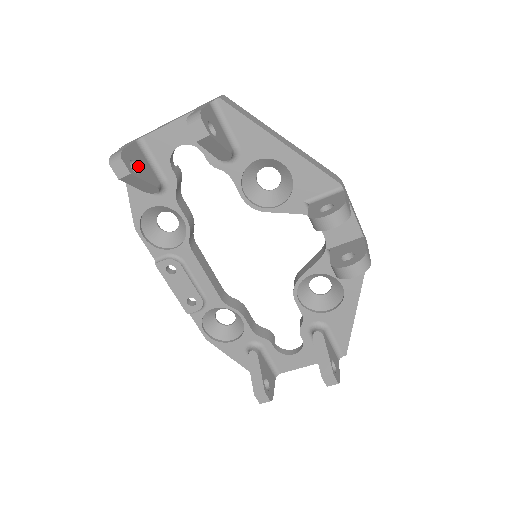
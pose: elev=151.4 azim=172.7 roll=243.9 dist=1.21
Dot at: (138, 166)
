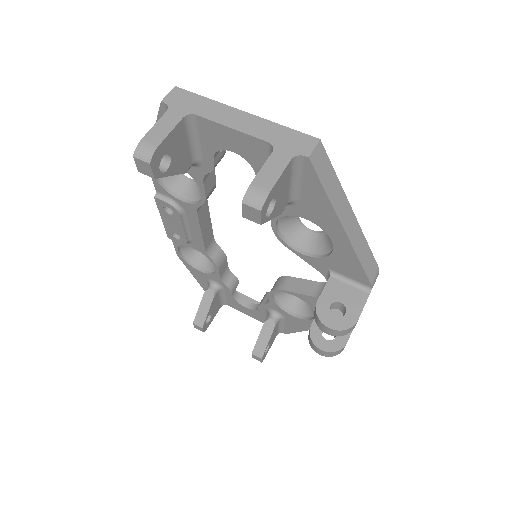
Dot at: (171, 158)
